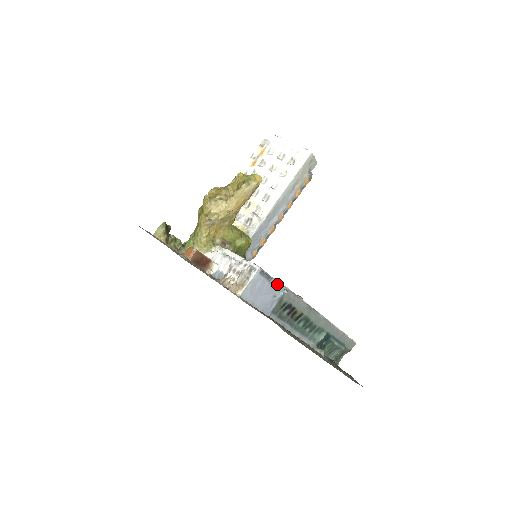
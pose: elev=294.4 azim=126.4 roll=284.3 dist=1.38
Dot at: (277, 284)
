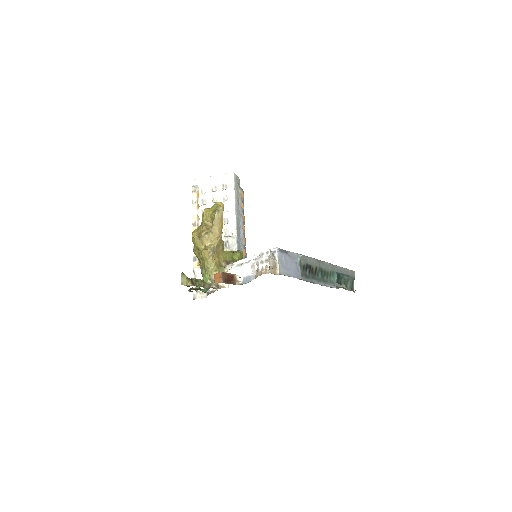
Dot at: (292, 254)
